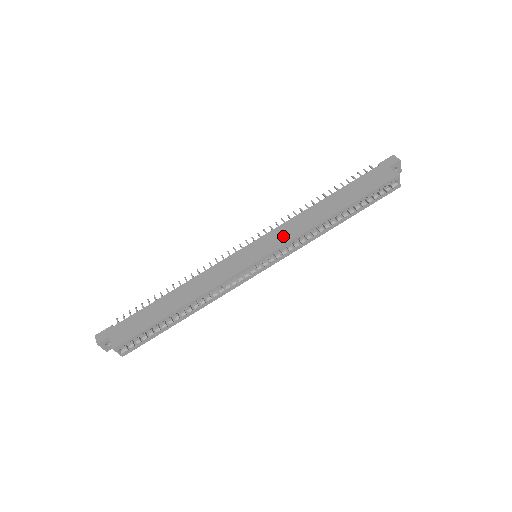
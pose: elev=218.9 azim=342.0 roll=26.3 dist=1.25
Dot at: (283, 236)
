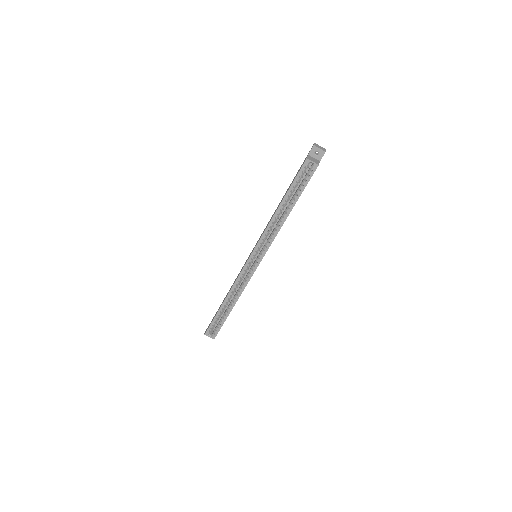
Dot at: (260, 237)
